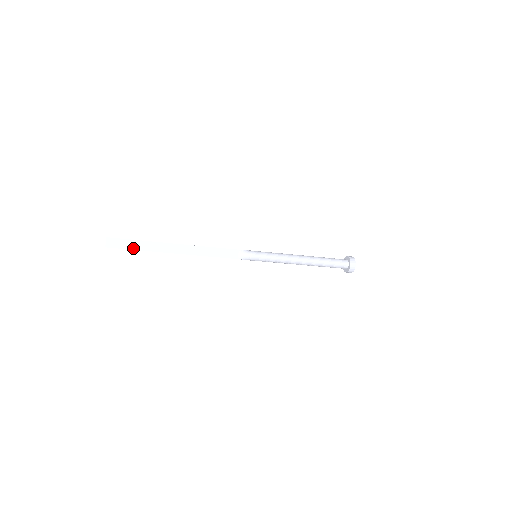
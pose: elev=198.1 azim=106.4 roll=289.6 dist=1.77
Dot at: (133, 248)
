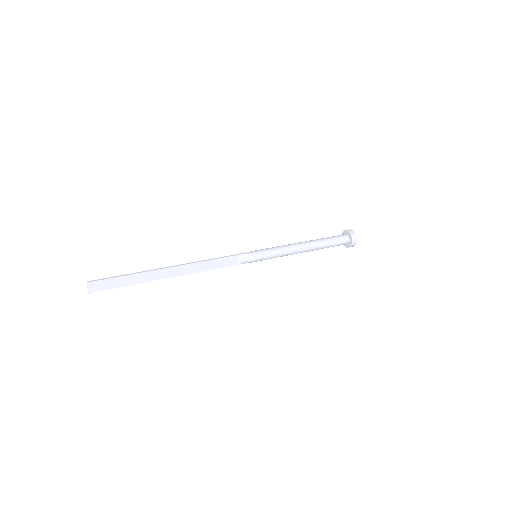
Dot at: (121, 285)
